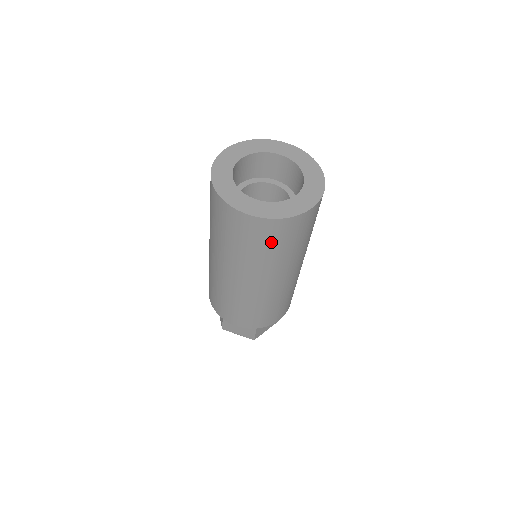
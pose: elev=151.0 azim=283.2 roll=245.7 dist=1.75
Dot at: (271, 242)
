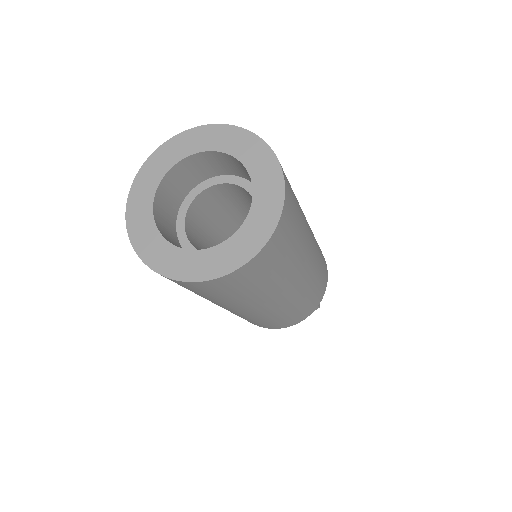
Dot at: (204, 293)
